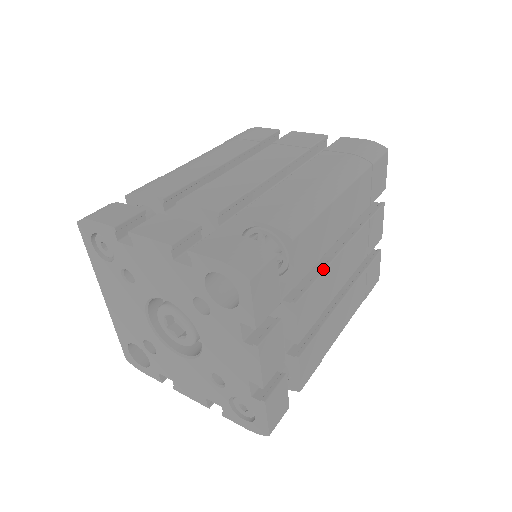
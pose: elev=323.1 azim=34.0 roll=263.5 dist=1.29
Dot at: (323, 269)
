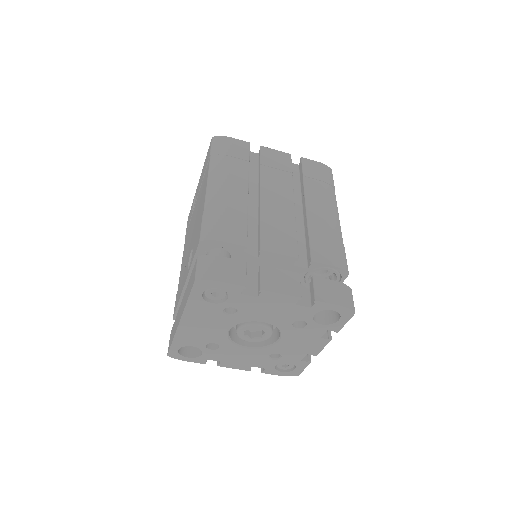
Dot at: occluded
